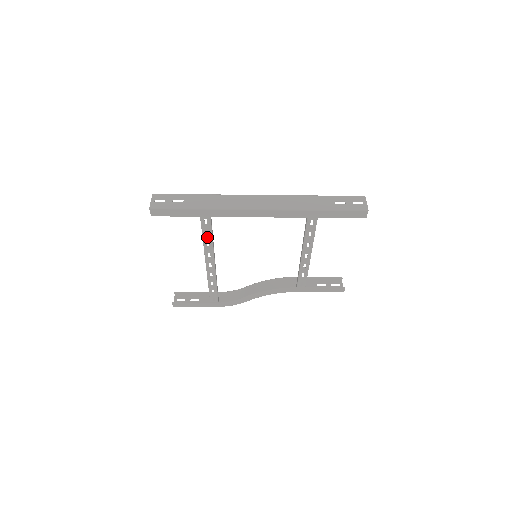
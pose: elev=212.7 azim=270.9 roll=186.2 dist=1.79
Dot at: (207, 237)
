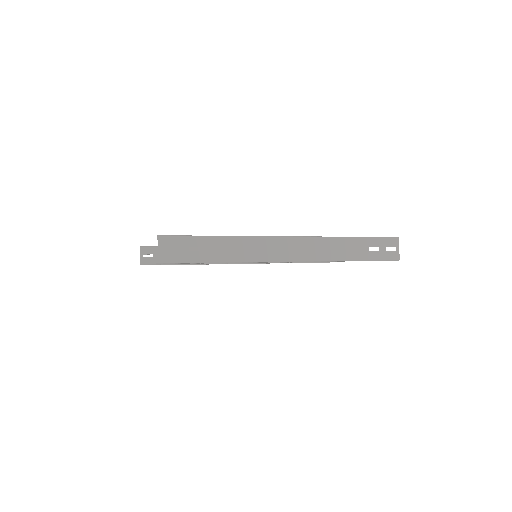
Dot at: occluded
